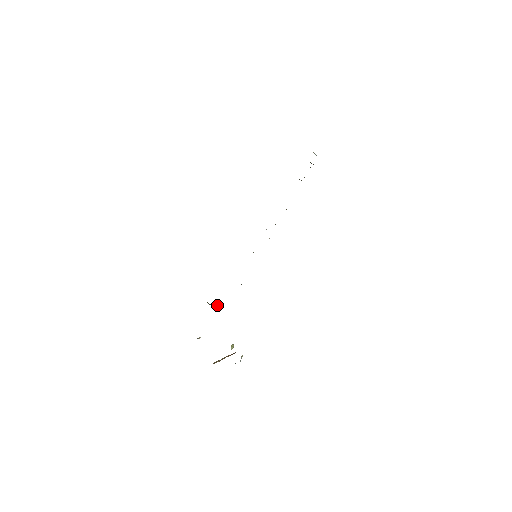
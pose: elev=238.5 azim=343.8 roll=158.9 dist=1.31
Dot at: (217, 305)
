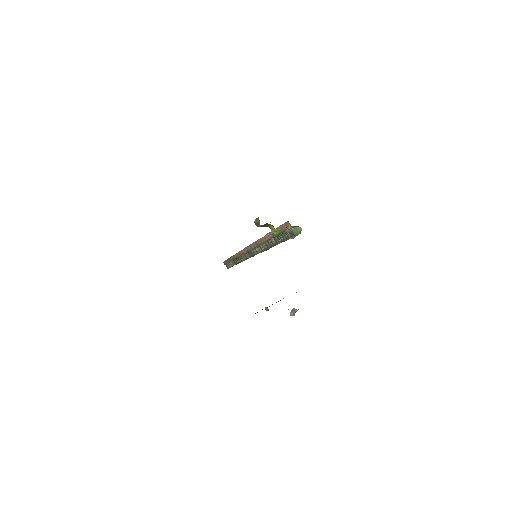
Dot at: (289, 224)
